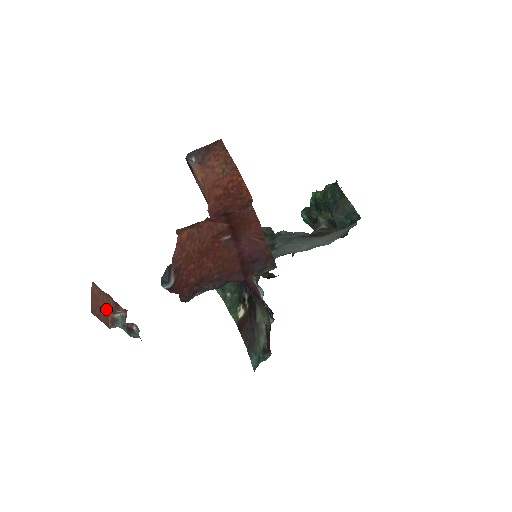
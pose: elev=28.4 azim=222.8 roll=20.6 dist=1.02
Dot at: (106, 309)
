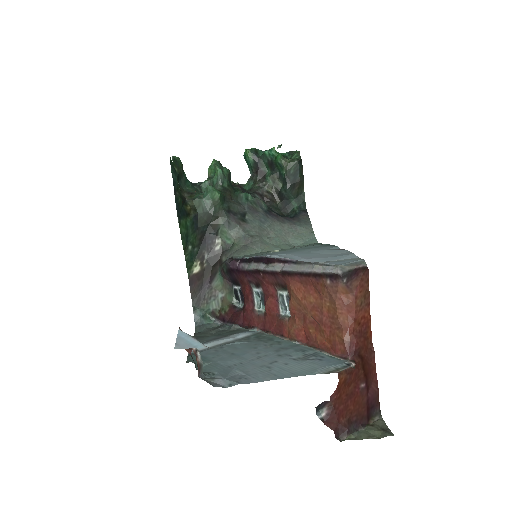
Dot at: (198, 359)
